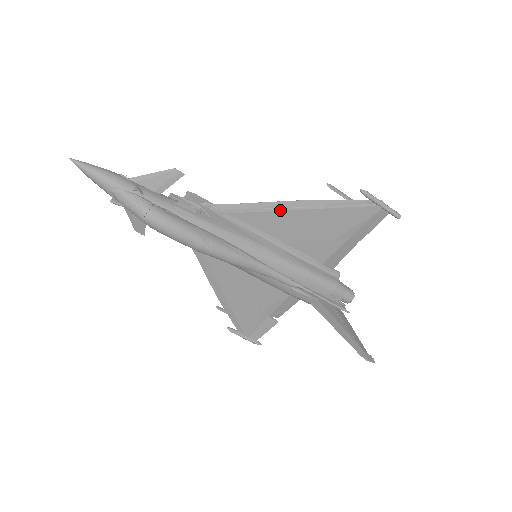
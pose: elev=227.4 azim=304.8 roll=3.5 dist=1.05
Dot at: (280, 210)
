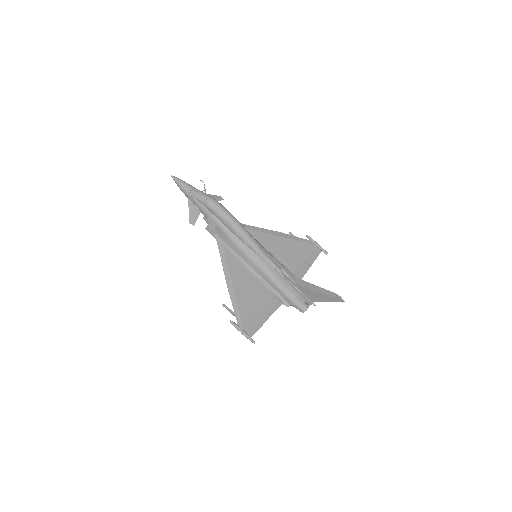
Dot at: (269, 233)
